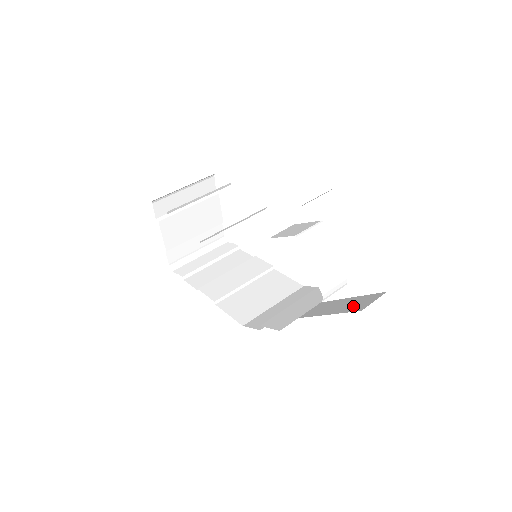
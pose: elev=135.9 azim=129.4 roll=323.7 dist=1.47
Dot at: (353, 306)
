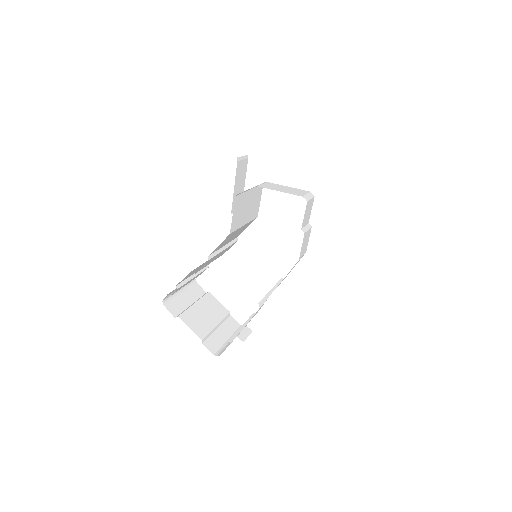
Dot at: occluded
